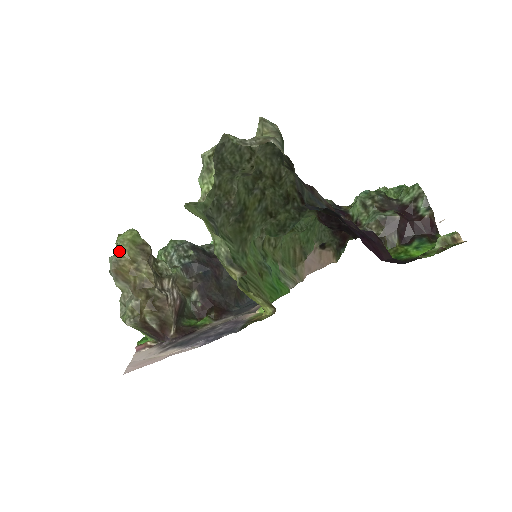
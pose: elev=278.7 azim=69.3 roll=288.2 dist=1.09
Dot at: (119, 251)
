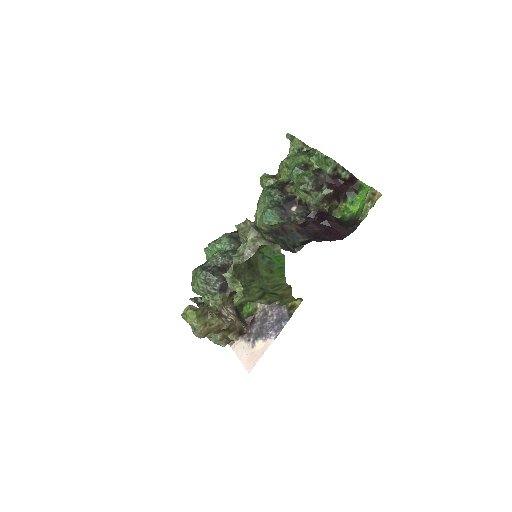
Dot at: (196, 328)
